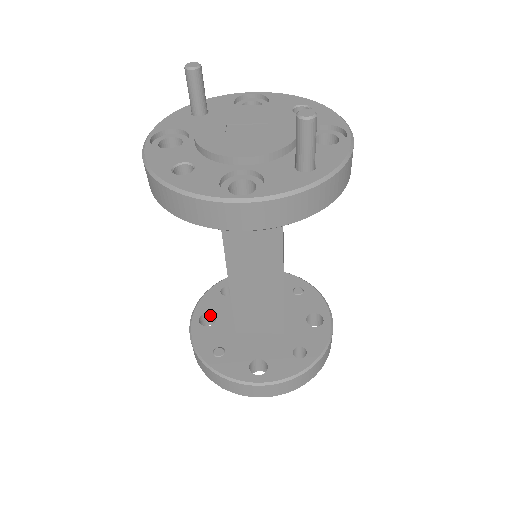
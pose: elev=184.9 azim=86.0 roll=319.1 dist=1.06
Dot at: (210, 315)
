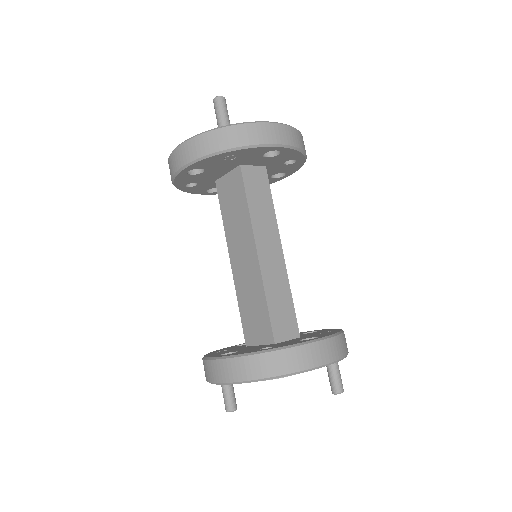
Dot at: occluded
